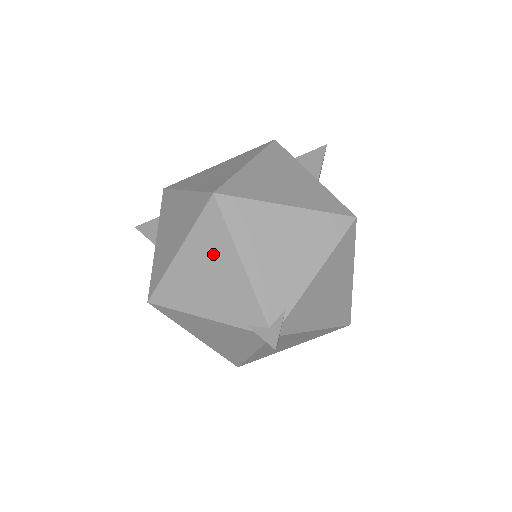
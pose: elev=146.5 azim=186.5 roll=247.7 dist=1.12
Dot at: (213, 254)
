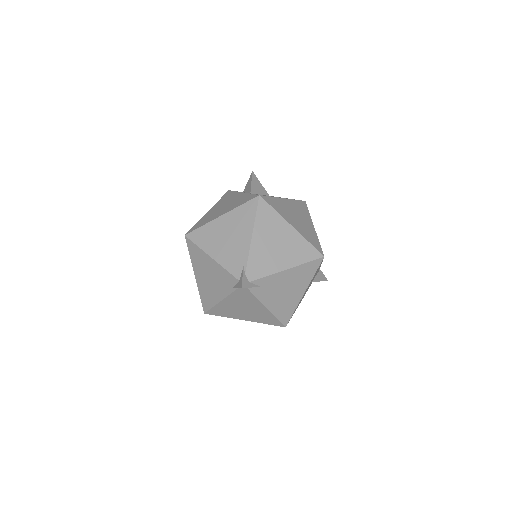
Dot at: (203, 264)
